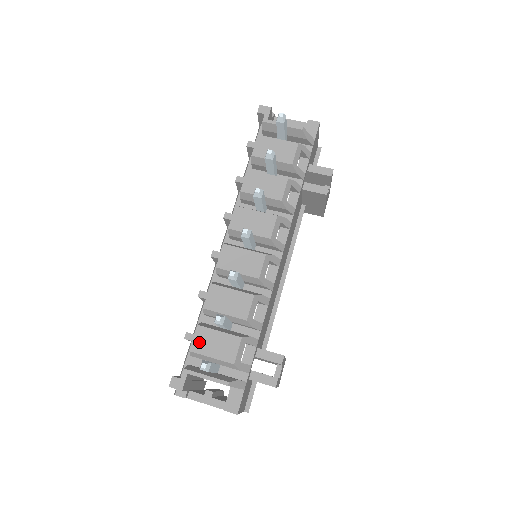
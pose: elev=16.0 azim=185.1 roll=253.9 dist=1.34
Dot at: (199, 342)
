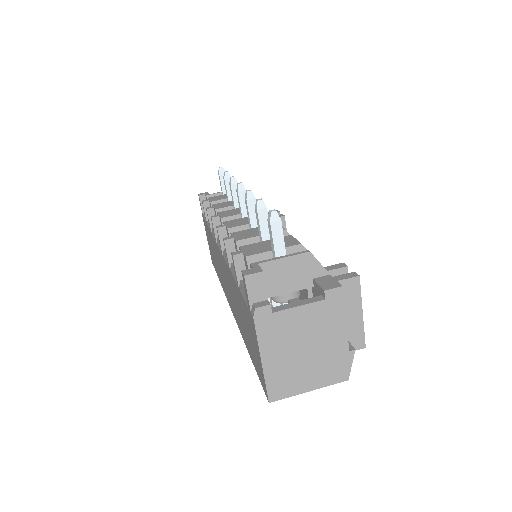
Dot at: (251, 250)
